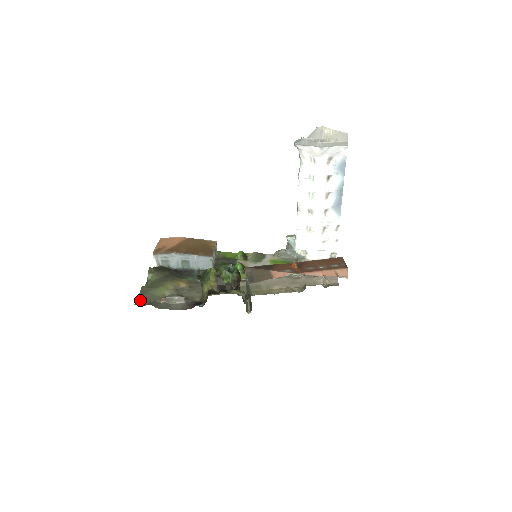
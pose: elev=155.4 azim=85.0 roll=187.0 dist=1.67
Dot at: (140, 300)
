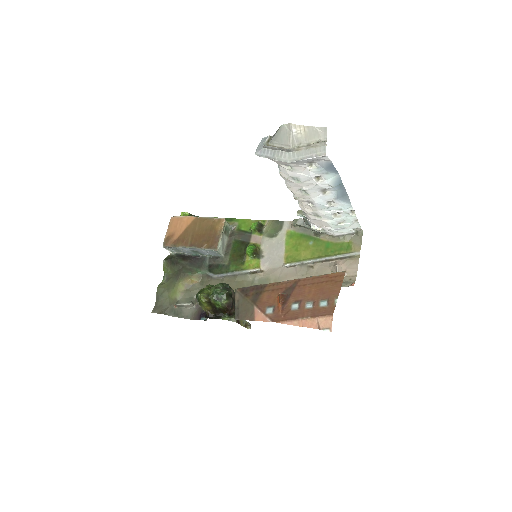
Dot at: (157, 305)
